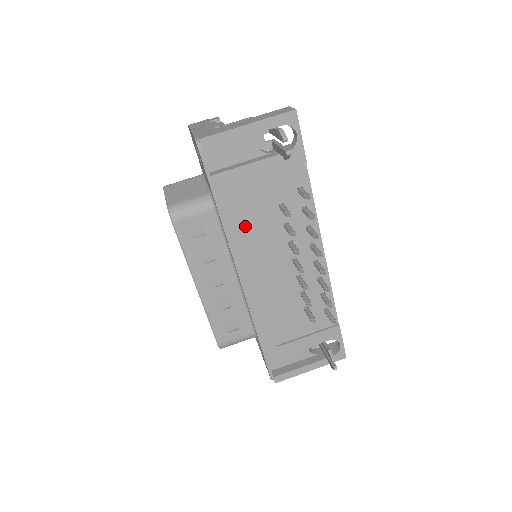
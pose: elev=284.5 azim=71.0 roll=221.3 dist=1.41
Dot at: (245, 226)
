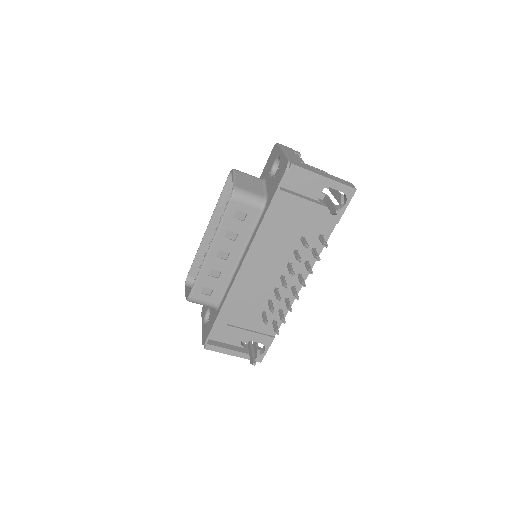
Dot at: (272, 234)
